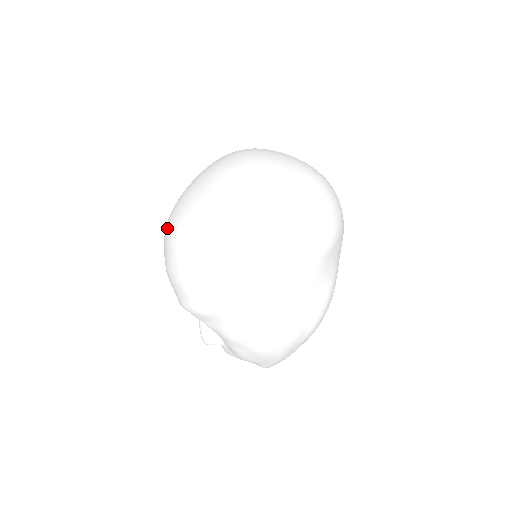
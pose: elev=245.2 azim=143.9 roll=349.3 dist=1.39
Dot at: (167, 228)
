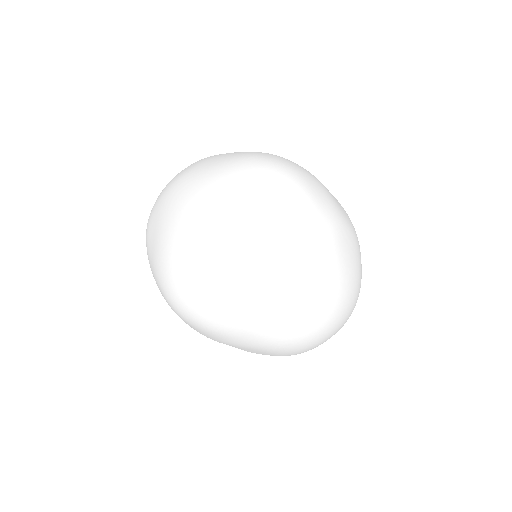
Dot at: occluded
